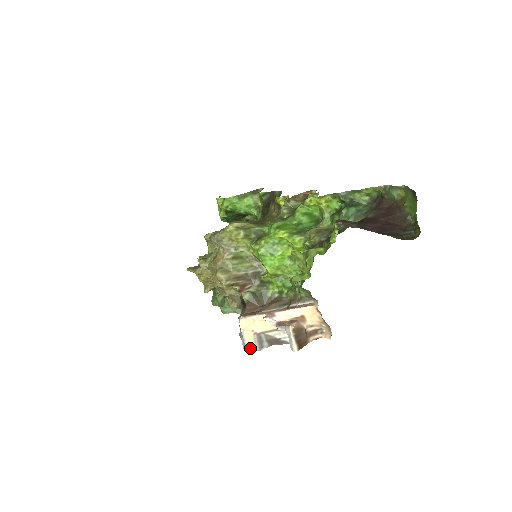
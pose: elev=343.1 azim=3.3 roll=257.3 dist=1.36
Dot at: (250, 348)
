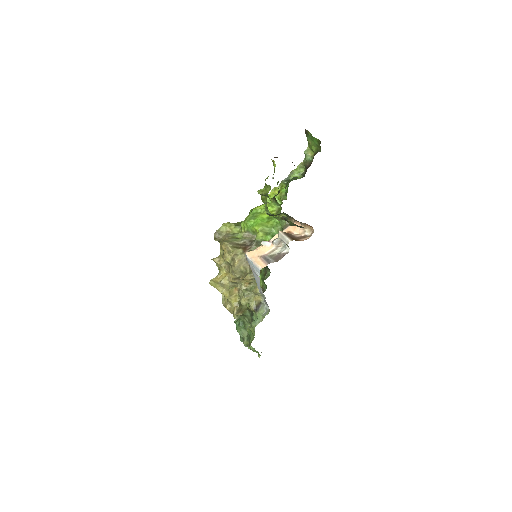
Dot at: (261, 266)
